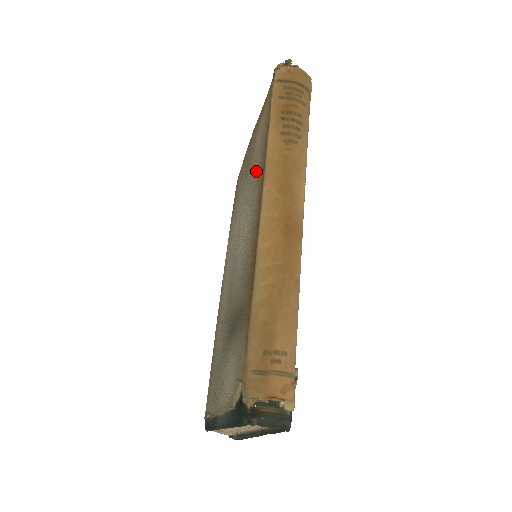
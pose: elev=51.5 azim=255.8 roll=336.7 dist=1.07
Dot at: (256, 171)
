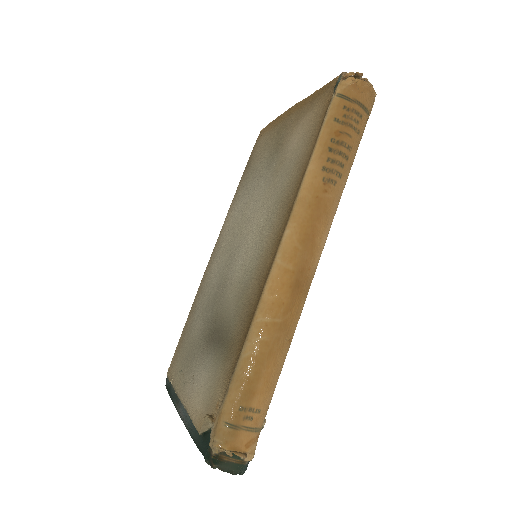
Dot at: (283, 184)
